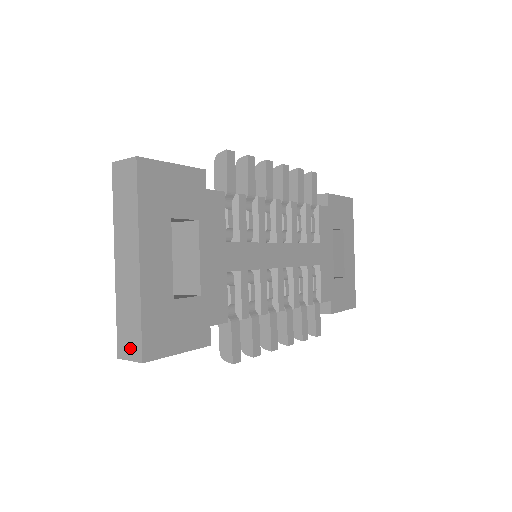
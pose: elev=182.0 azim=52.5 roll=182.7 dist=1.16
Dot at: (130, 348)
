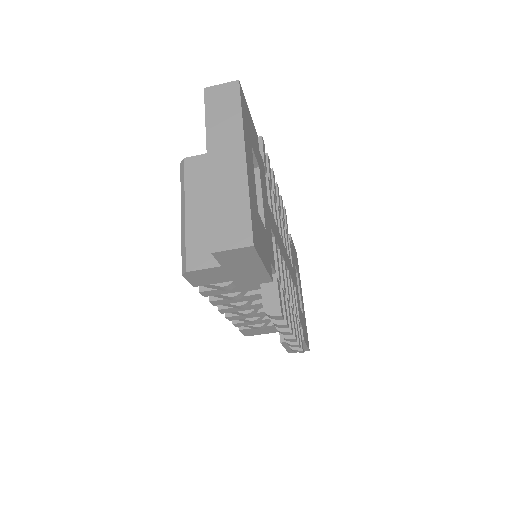
Dot at: (233, 236)
